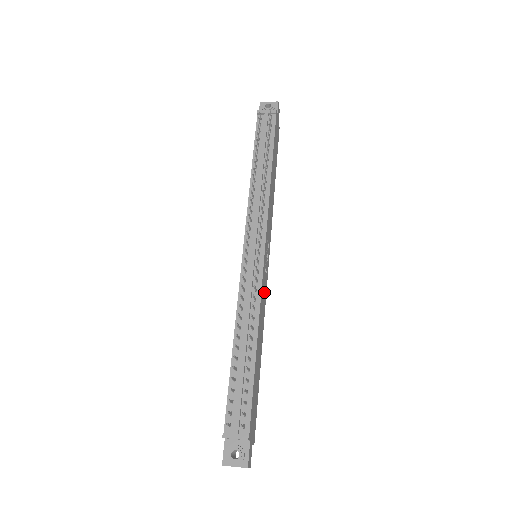
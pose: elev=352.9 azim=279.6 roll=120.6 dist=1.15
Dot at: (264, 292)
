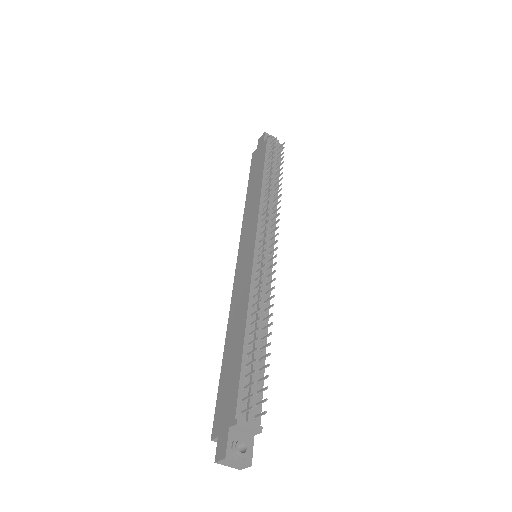
Dot at: occluded
